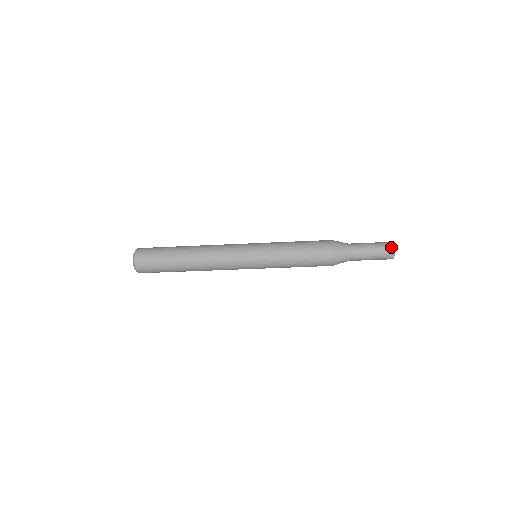
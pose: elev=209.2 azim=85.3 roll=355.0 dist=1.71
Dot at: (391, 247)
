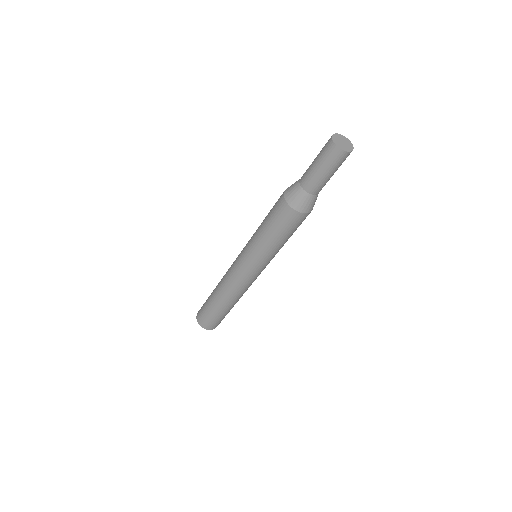
Dot at: (329, 139)
